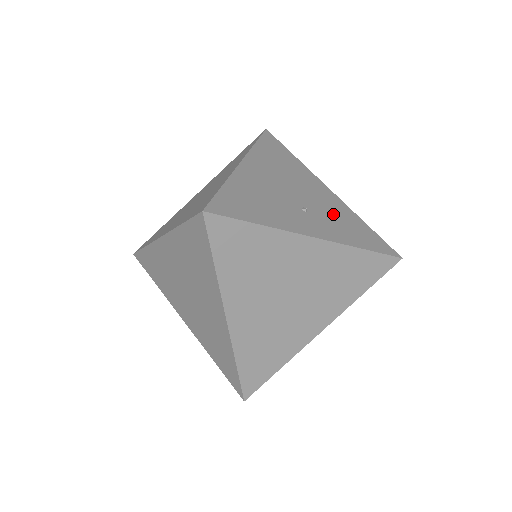
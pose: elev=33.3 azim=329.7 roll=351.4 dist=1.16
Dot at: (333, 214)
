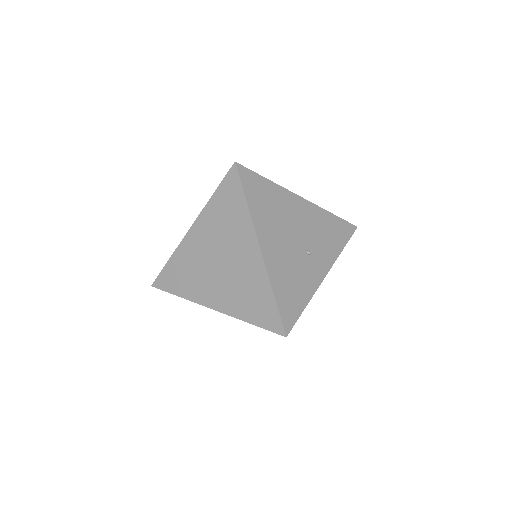
Dot at: (319, 232)
